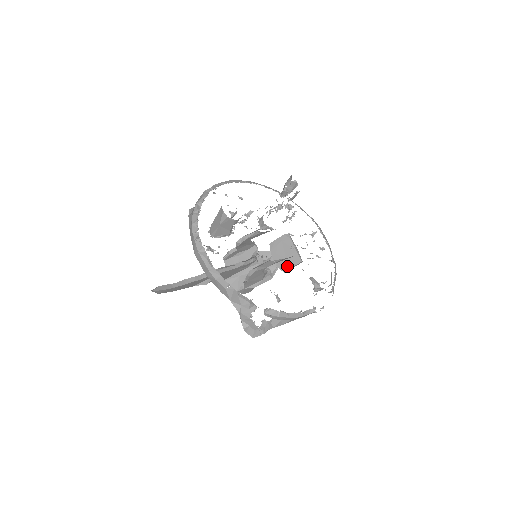
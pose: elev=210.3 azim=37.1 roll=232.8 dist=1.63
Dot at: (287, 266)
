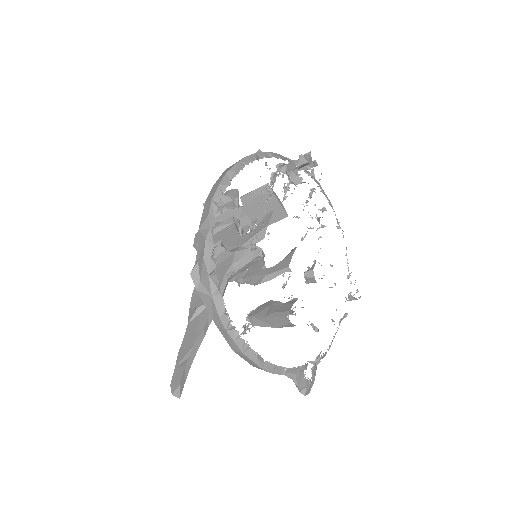
Dot at: occluded
